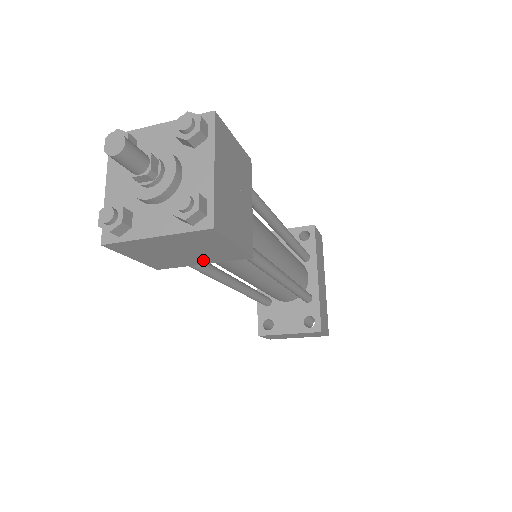
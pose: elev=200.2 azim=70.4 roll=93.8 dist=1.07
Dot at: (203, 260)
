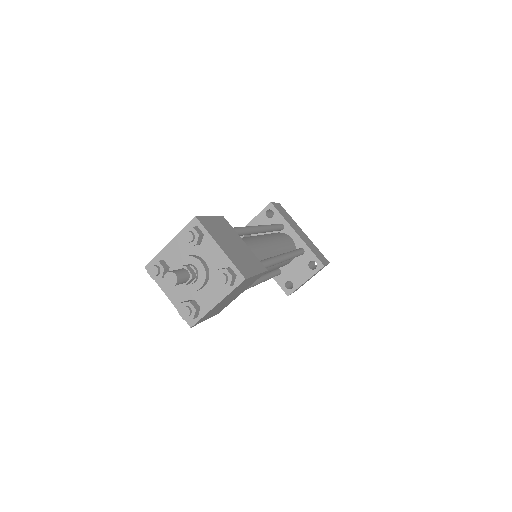
Dot at: occluded
